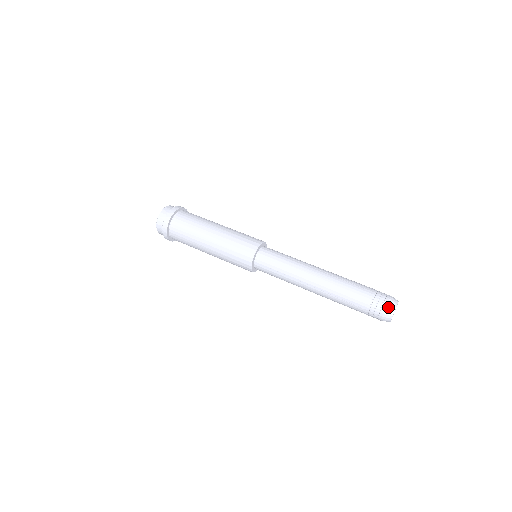
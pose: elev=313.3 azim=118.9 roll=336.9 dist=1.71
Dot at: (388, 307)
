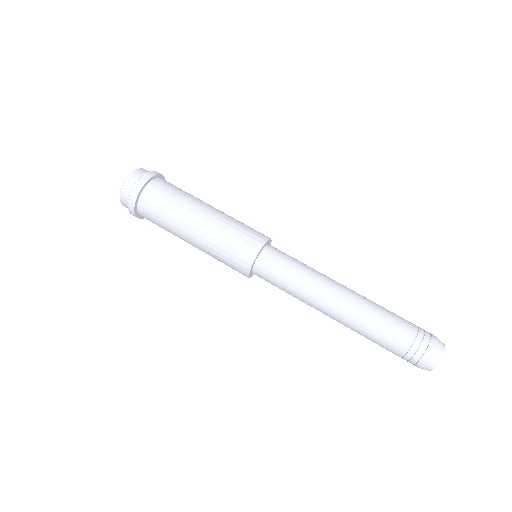
Dot at: (426, 364)
